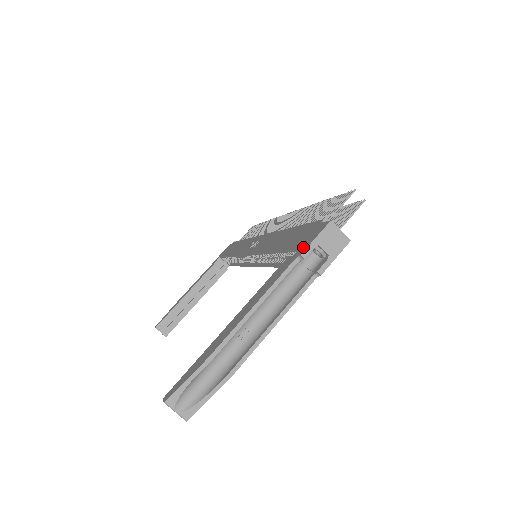
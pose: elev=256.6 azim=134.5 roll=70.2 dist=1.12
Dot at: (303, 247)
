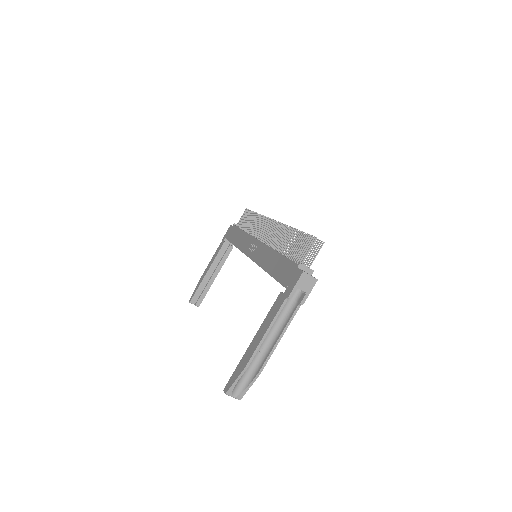
Dot at: (289, 289)
